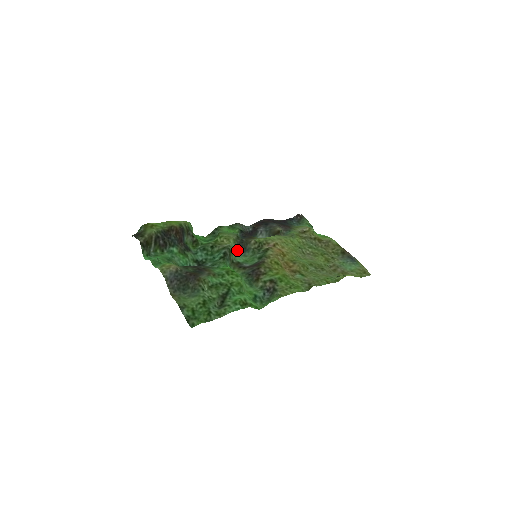
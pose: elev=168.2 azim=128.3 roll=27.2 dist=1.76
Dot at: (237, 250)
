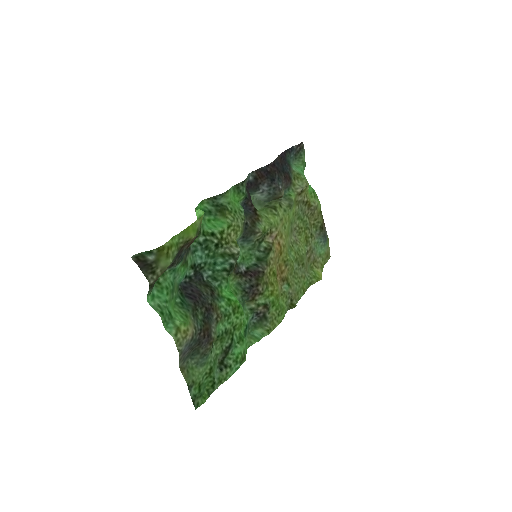
Dot at: occluded
